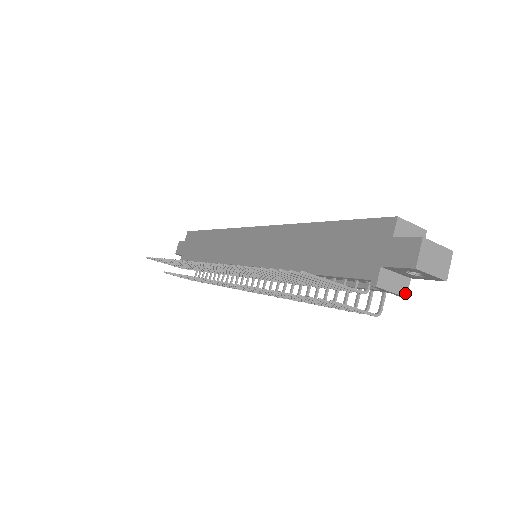
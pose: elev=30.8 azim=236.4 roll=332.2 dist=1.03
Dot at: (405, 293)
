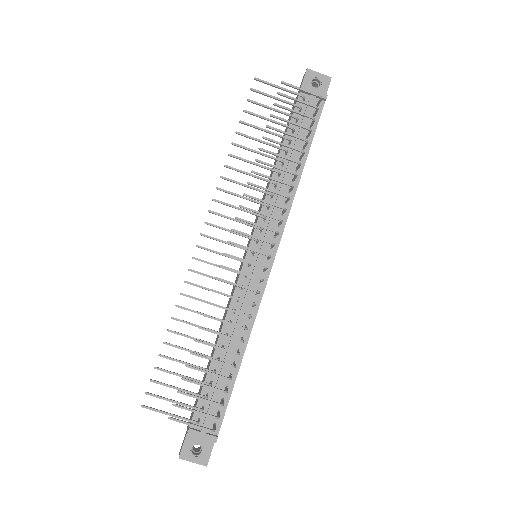
Dot at: (325, 95)
